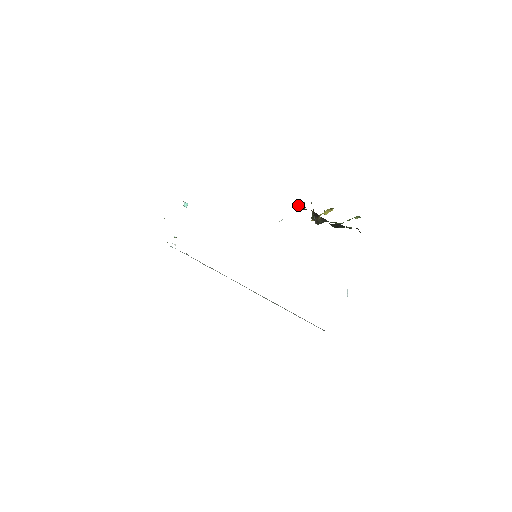
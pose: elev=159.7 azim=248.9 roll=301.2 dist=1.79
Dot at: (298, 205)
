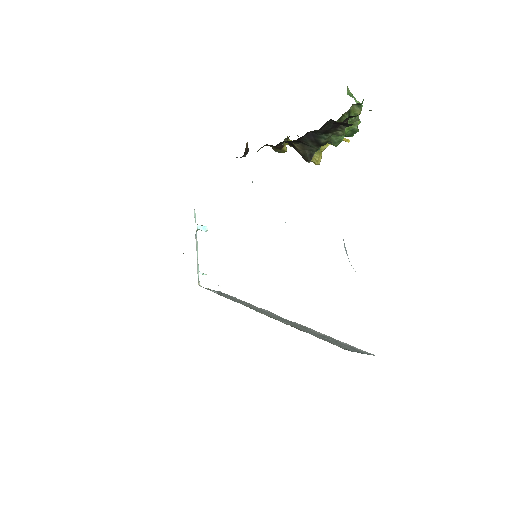
Dot at: occluded
